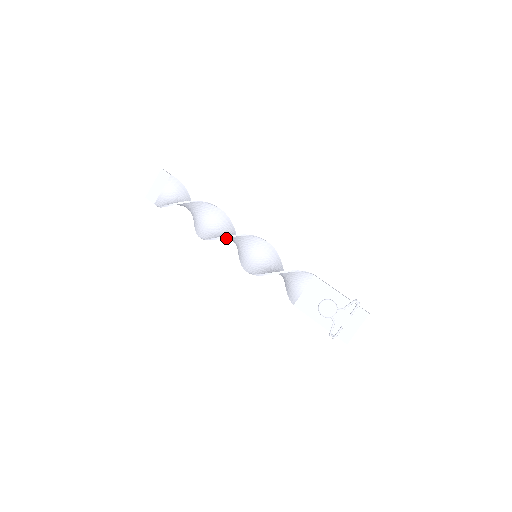
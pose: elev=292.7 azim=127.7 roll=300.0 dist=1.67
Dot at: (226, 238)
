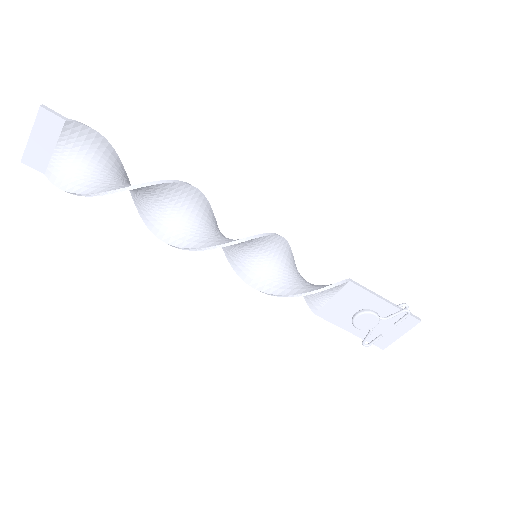
Dot at: (206, 242)
